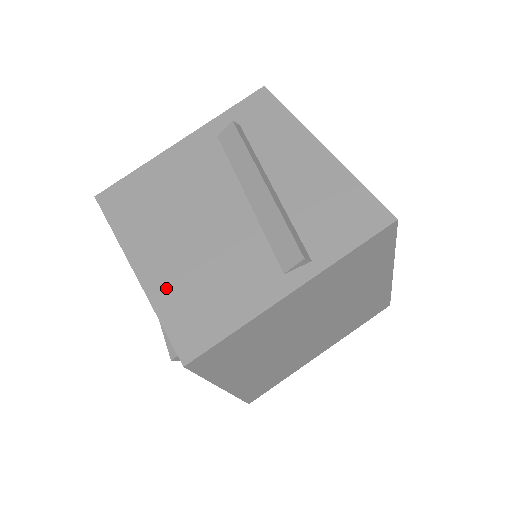
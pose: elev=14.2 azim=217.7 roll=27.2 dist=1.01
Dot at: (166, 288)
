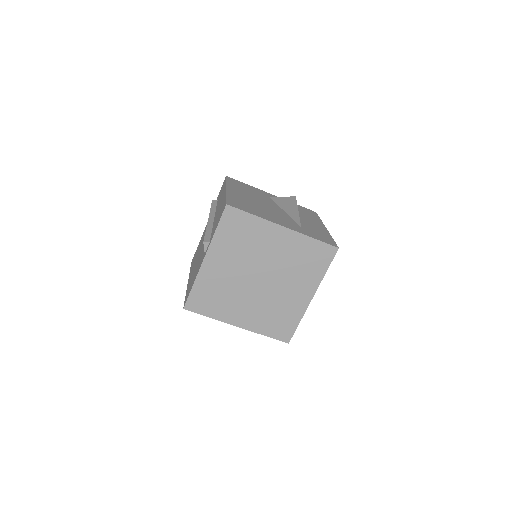
Dot at: (189, 283)
